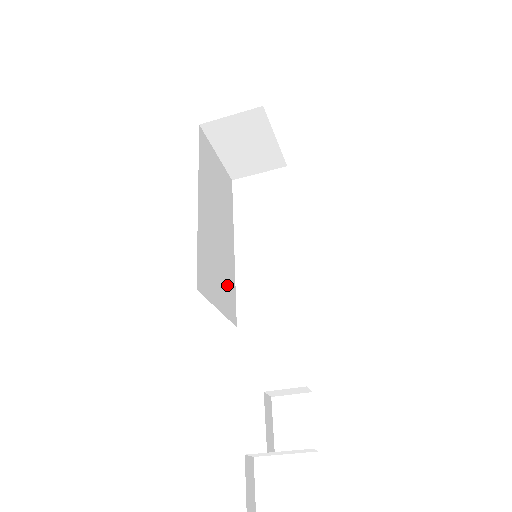
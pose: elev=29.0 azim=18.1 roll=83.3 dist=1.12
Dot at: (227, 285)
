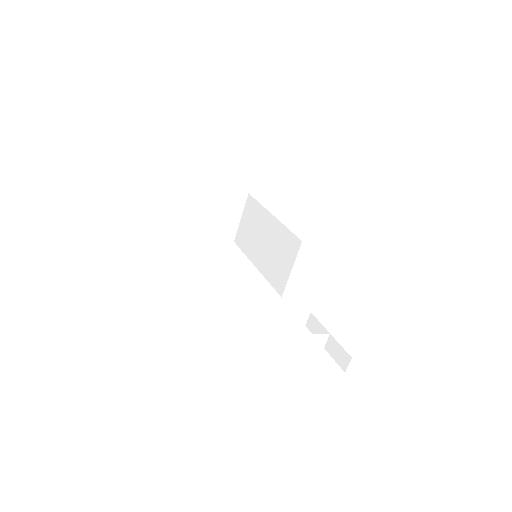
Dot at: occluded
